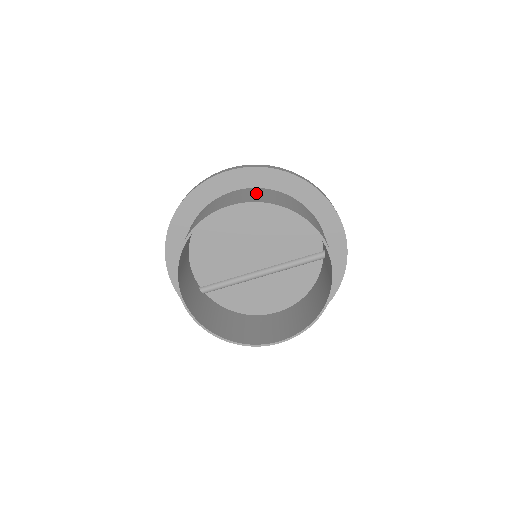
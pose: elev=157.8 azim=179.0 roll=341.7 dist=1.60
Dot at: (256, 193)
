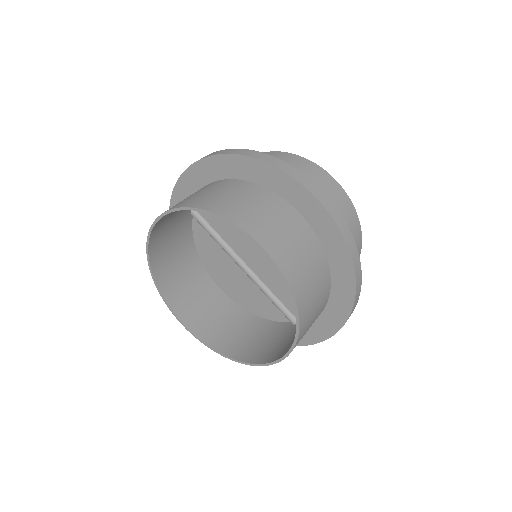
Dot at: (306, 255)
